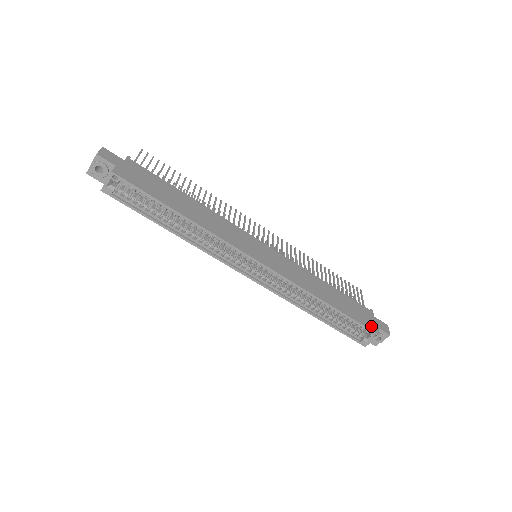
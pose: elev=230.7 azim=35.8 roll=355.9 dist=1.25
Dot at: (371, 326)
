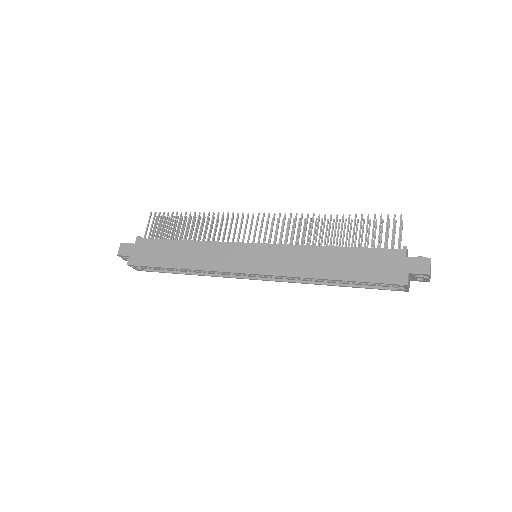
Dot at: (394, 277)
